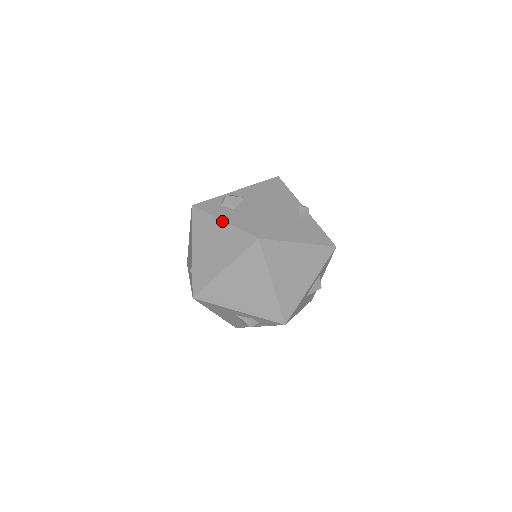
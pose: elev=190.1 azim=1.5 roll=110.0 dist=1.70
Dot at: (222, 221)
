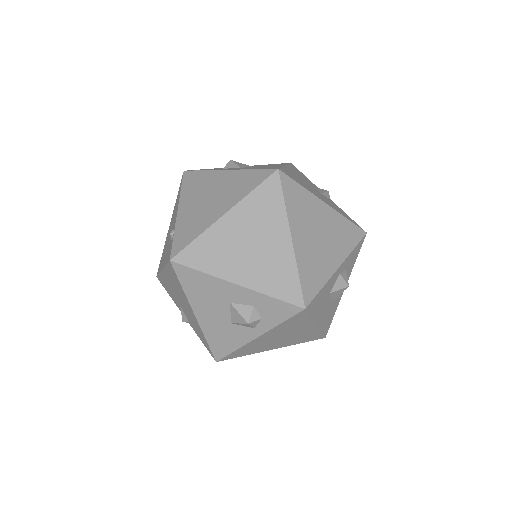
Dot at: (225, 170)
